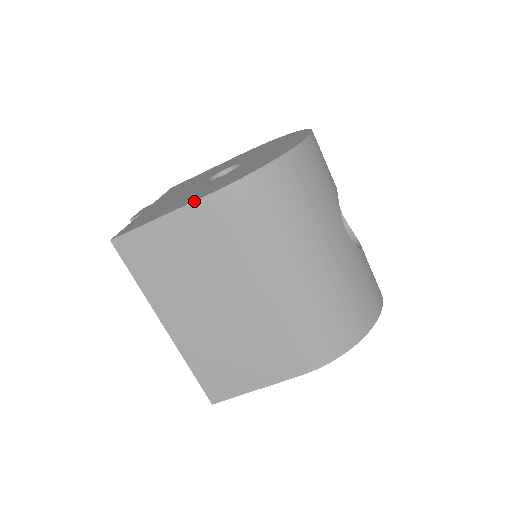
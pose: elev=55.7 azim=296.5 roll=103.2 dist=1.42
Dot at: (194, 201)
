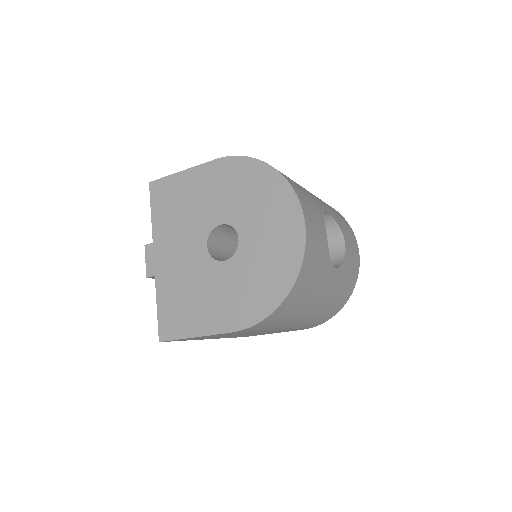
Dot at: occluded
